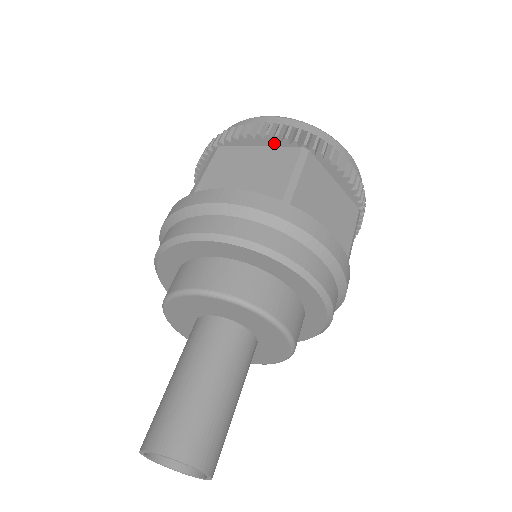
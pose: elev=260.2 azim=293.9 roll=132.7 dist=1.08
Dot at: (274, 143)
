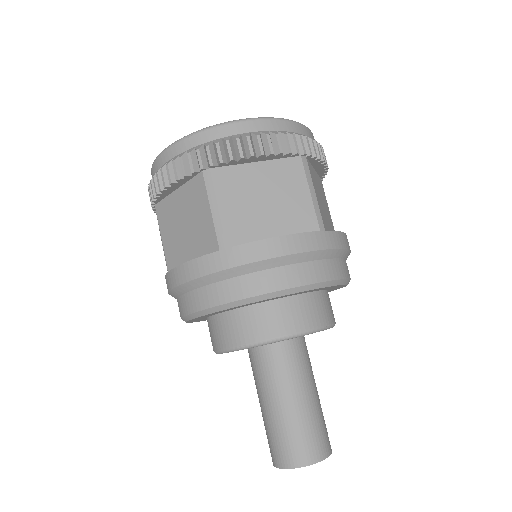
Dot at: (182, 182)
